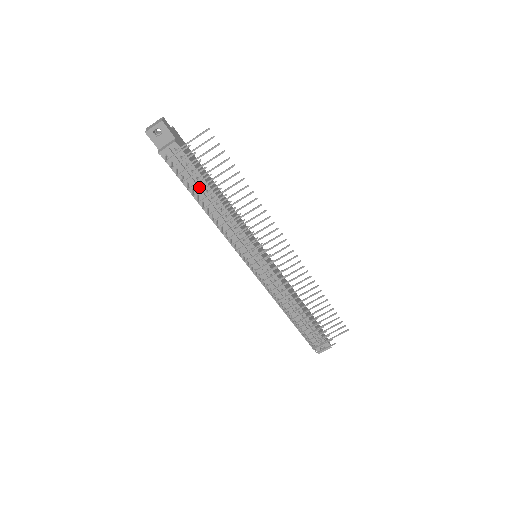
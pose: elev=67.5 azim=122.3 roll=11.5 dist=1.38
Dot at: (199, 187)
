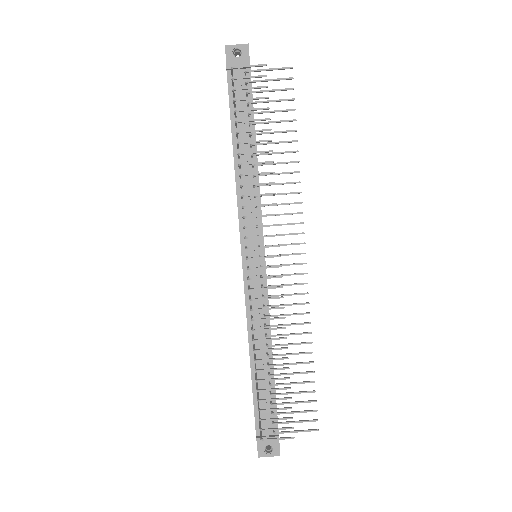
Dot at: (245, 127)
